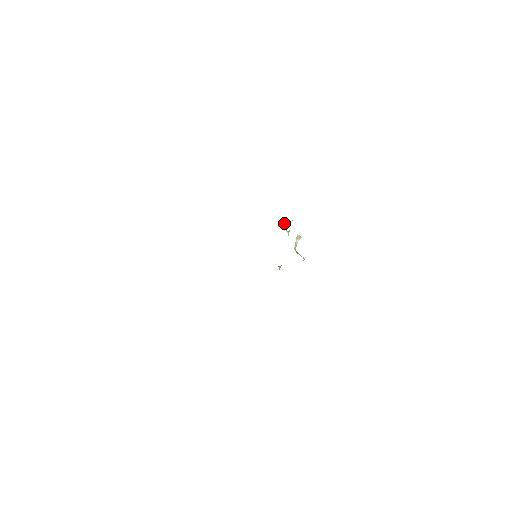
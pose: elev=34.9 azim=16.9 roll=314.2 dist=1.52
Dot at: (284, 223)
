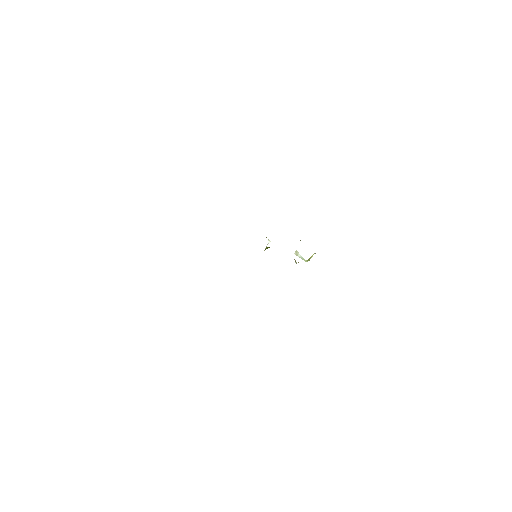
Dot at: occluded
